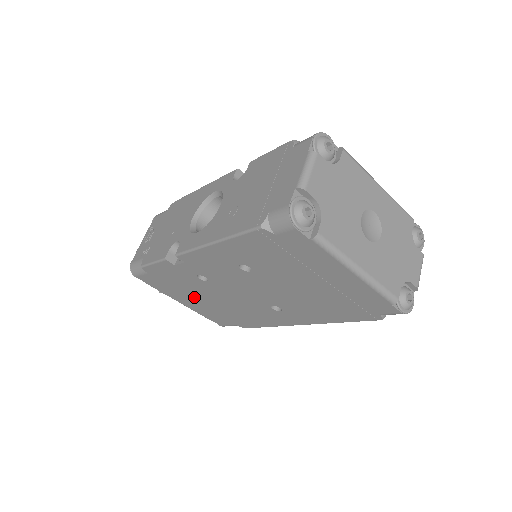
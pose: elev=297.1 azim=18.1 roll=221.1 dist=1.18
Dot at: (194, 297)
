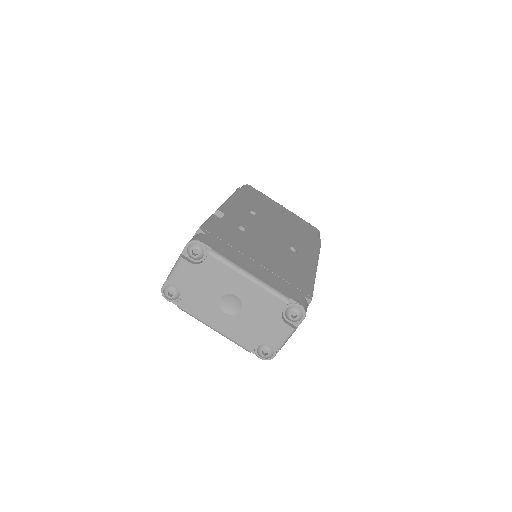
Dot at: occluded
